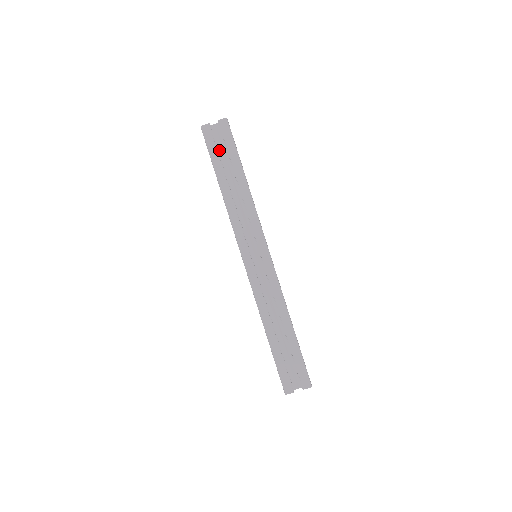
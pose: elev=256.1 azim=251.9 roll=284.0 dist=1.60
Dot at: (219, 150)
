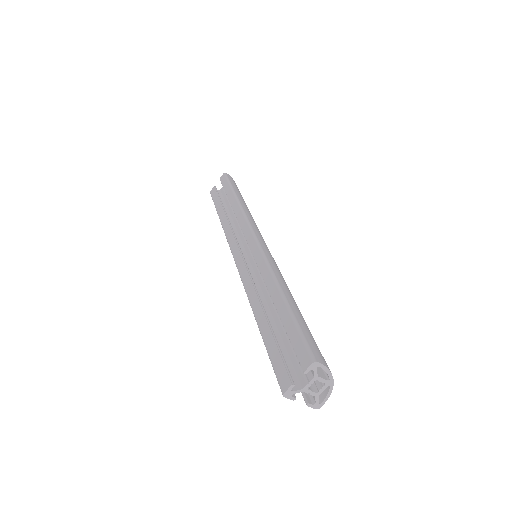
Dot at: (225, 199)
